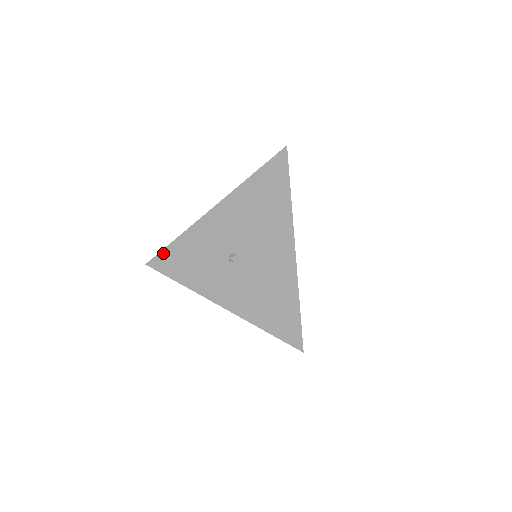
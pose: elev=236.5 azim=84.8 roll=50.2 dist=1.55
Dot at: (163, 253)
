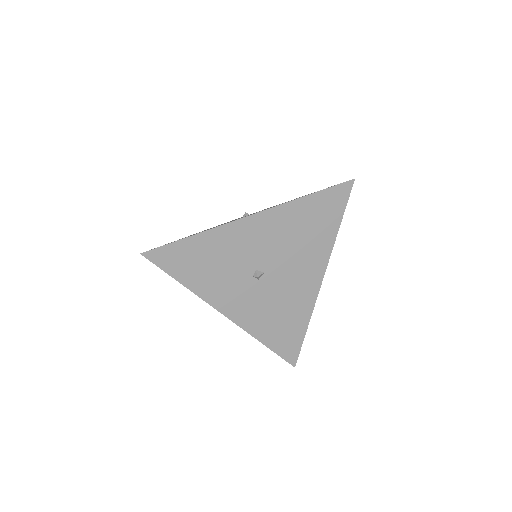
Dot at: (171, 247)
